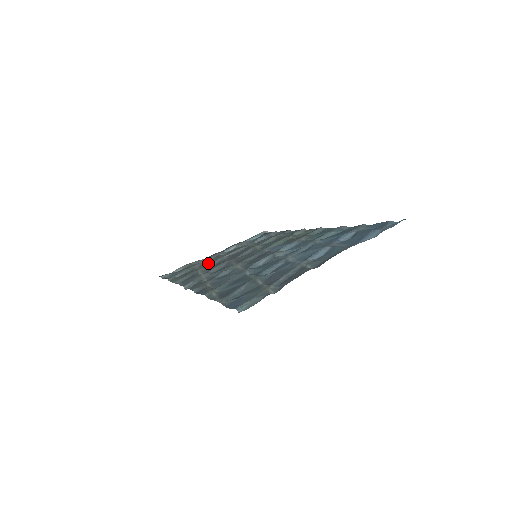
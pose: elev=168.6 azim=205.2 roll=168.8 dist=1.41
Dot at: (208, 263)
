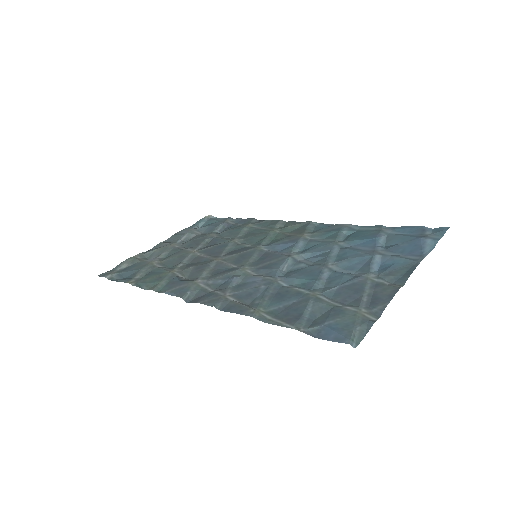
Dot at: (175, 260)
